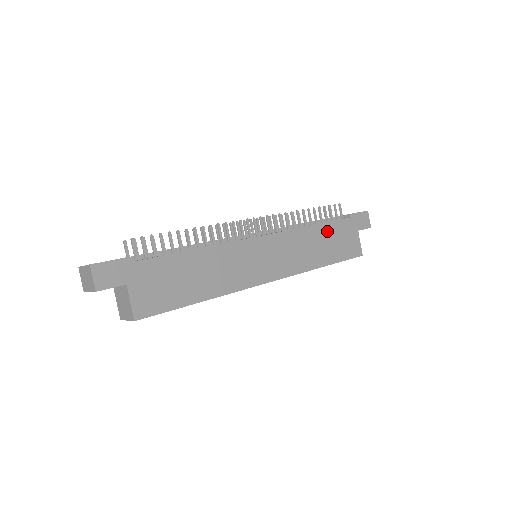
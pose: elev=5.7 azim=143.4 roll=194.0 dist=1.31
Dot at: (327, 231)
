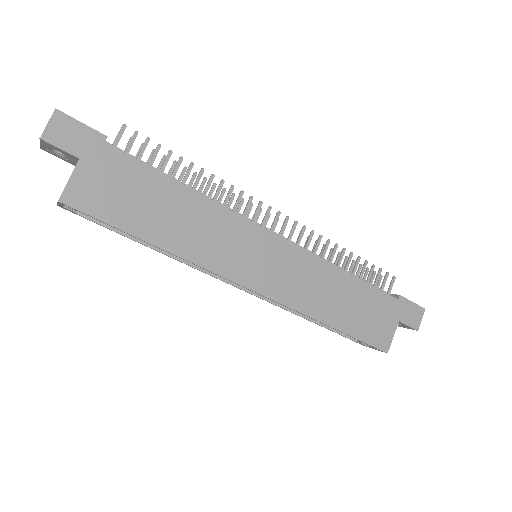
Dot at: (359, 291)
